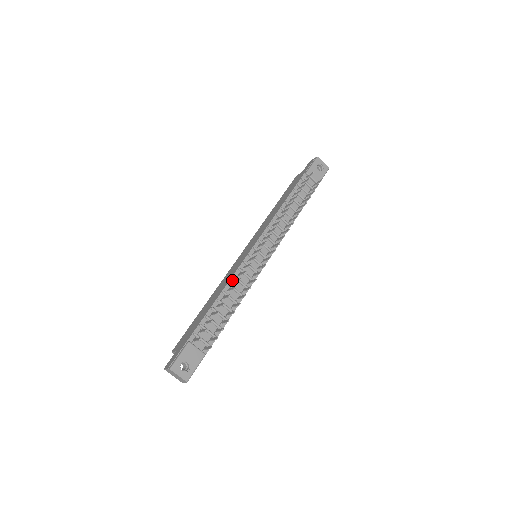
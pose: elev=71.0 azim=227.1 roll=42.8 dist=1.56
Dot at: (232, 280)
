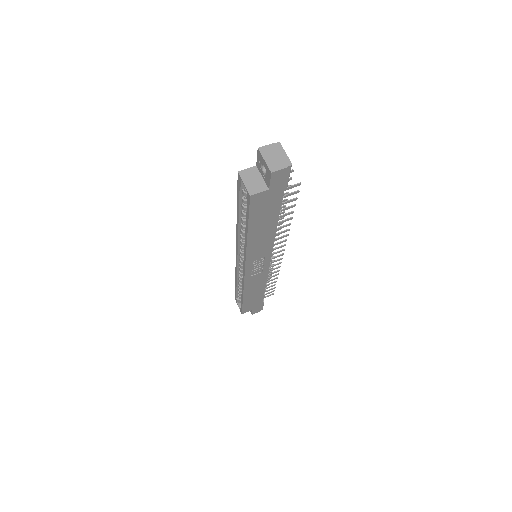
Dot at: occluded
